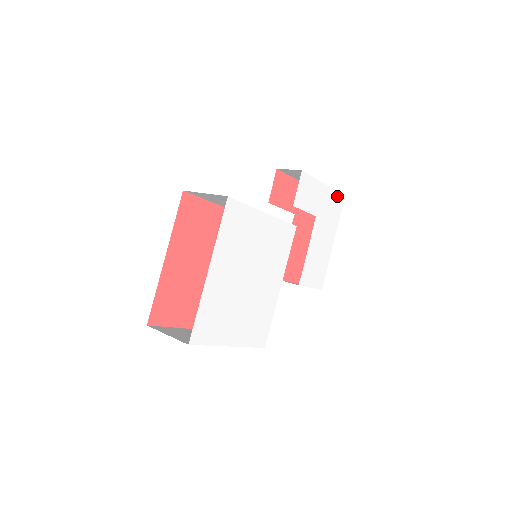
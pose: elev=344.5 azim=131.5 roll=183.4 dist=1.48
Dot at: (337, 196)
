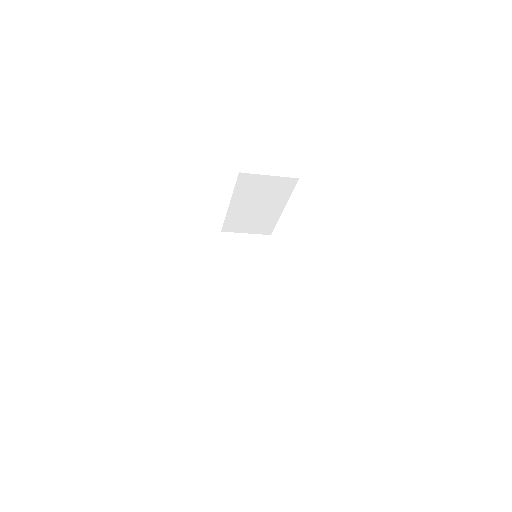
Dot at: occluded
